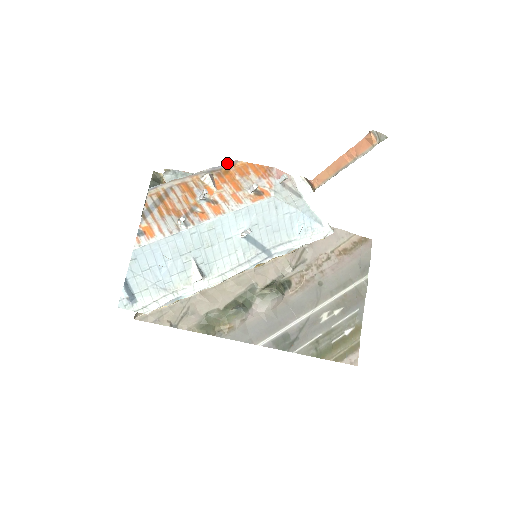
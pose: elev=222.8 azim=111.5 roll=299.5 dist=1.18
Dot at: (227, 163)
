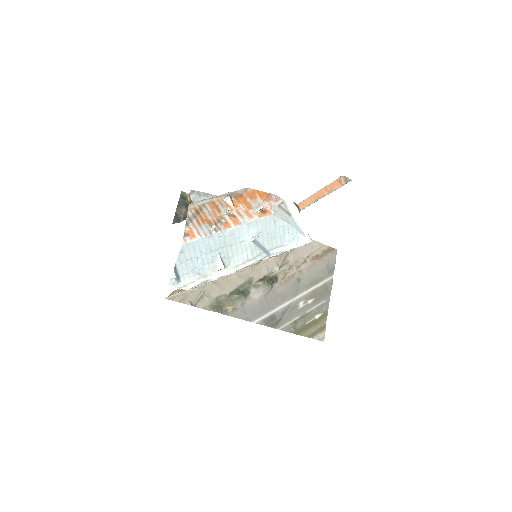
Dot at: (241, 189)
